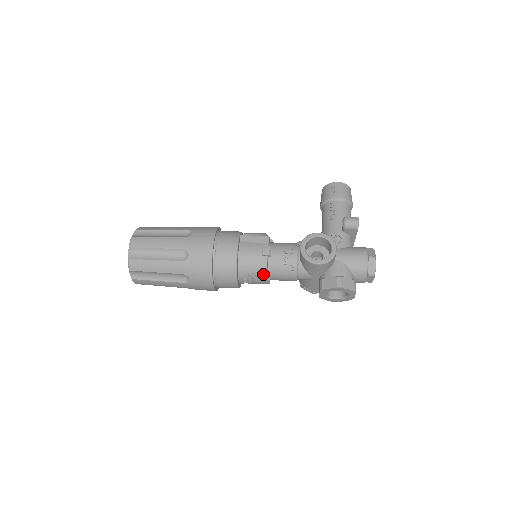
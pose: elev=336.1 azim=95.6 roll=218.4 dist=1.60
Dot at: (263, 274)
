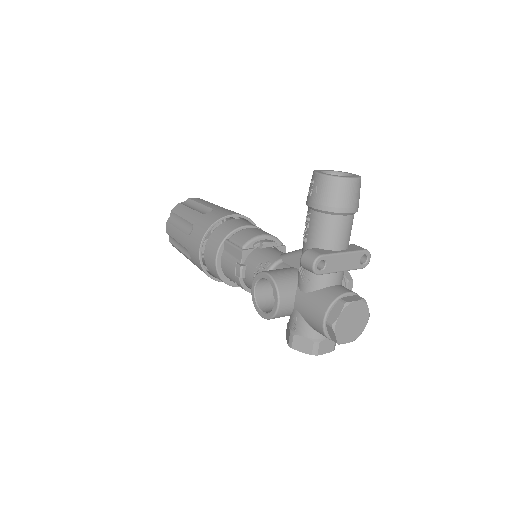
Dot at: occluded
